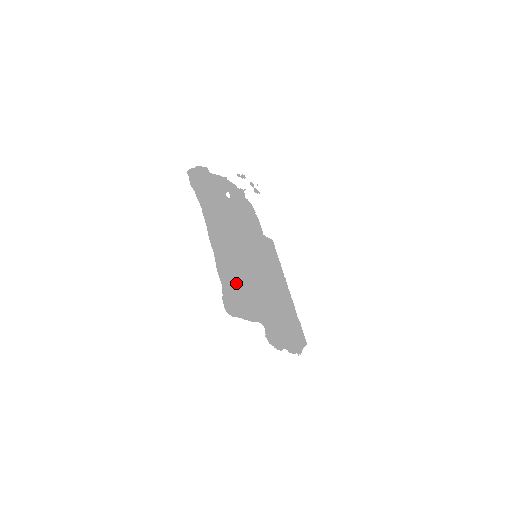
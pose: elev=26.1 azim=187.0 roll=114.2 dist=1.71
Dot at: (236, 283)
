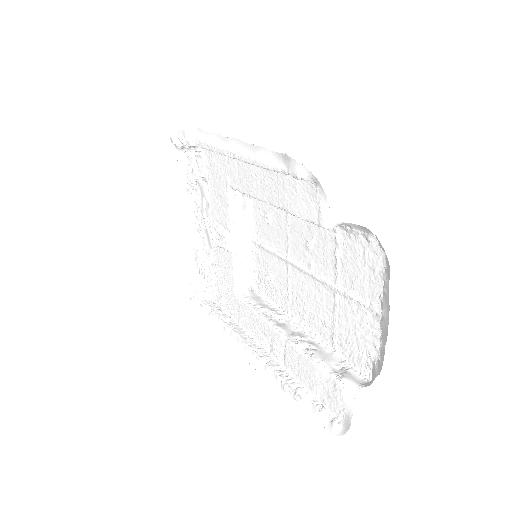
Dot at: (282, 186)
